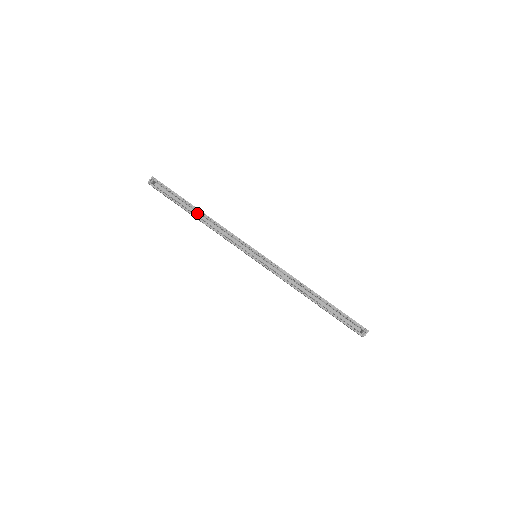
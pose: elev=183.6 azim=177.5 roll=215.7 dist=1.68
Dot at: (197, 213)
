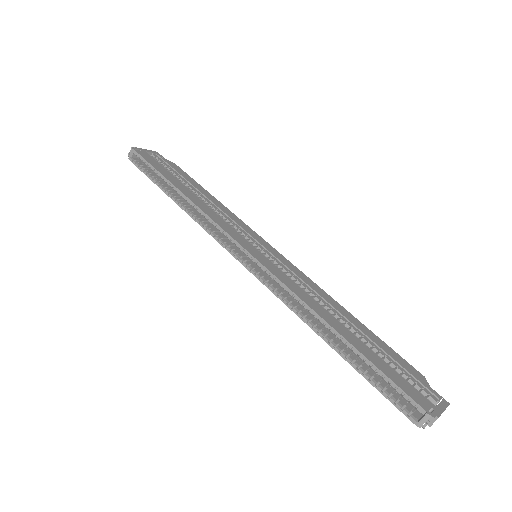
Dot at: occluded
